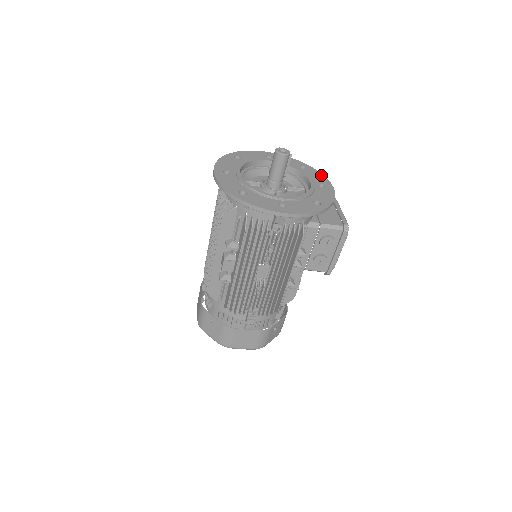
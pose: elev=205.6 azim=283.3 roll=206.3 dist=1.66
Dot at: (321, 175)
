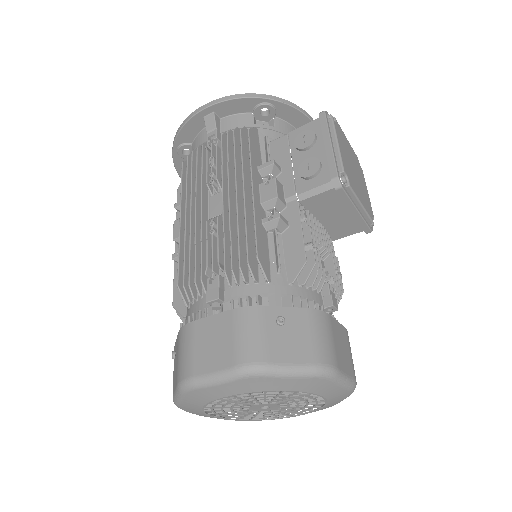
Dot at: occluded
